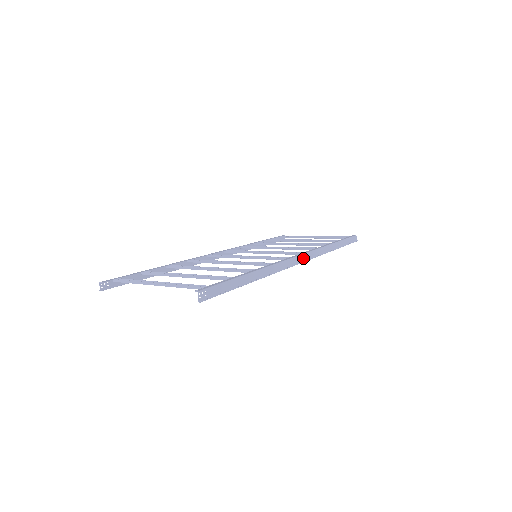
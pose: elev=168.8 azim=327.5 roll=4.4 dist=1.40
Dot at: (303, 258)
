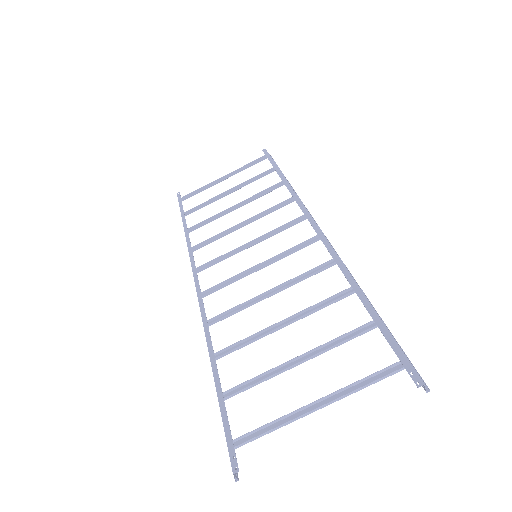
Dot at: occluded
